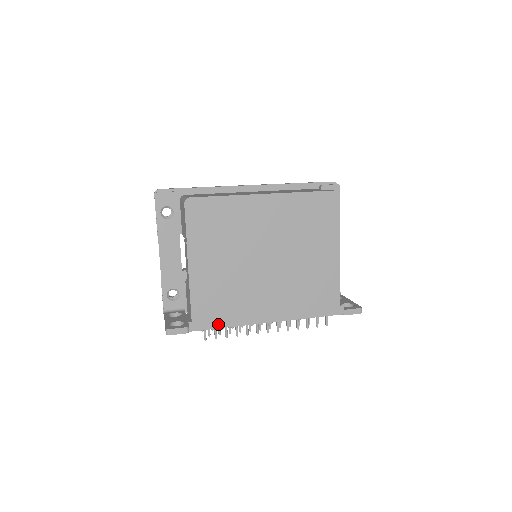
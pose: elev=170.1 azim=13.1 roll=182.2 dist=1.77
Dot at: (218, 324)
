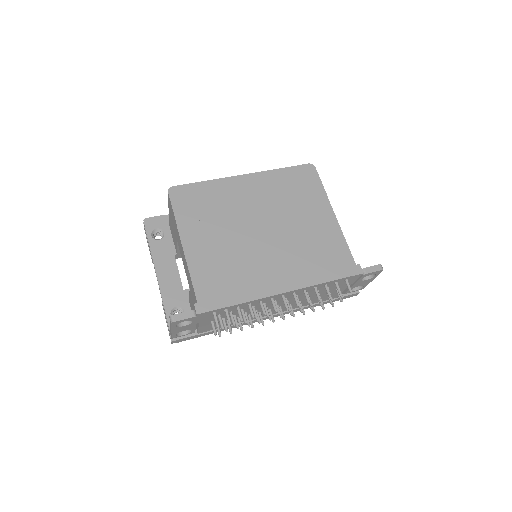
Dot at: (228, 302)
